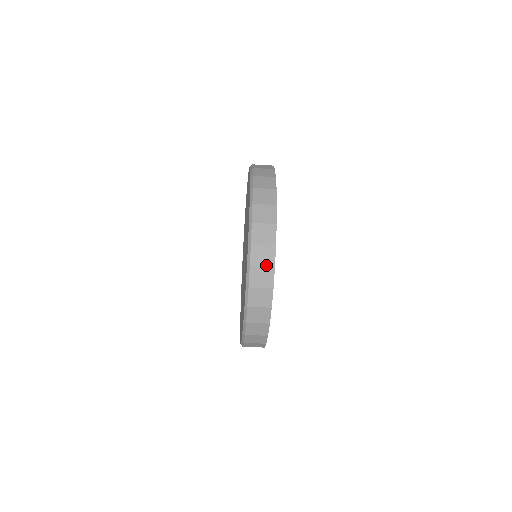
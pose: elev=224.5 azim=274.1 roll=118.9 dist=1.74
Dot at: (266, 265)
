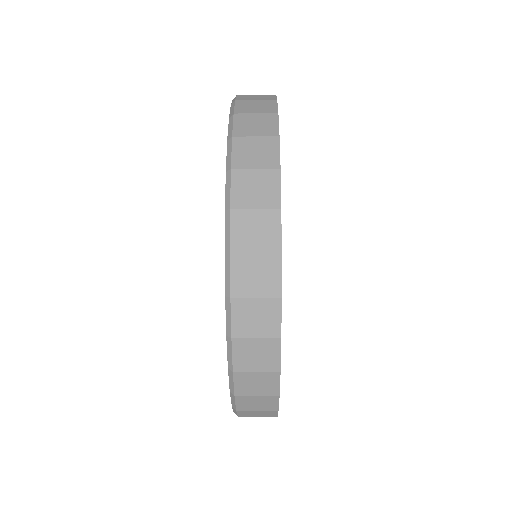
Dot at: occluded
